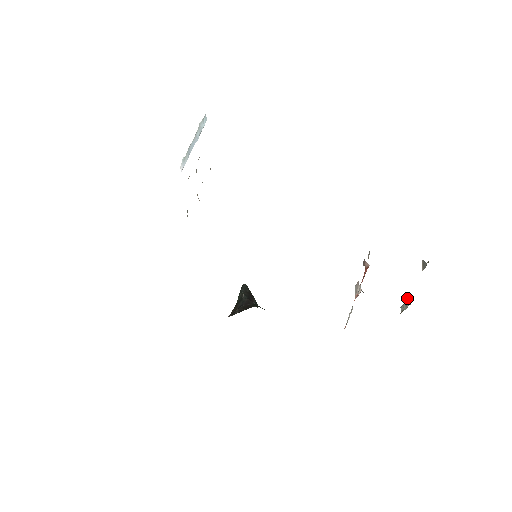
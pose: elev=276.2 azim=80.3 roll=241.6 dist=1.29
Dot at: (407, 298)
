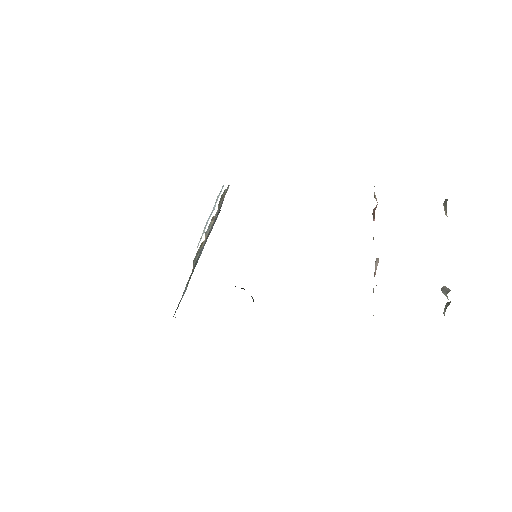
Dot at: (446, 288)
